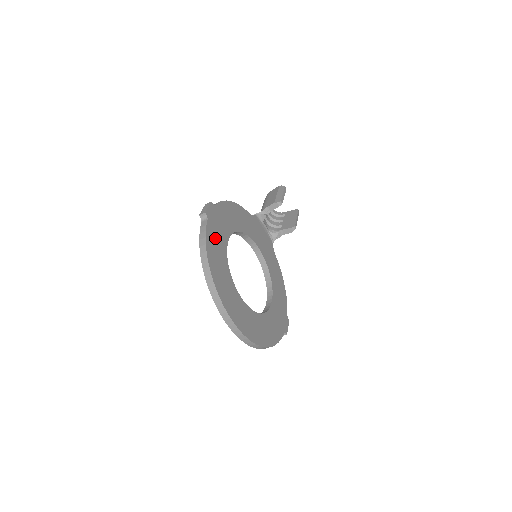
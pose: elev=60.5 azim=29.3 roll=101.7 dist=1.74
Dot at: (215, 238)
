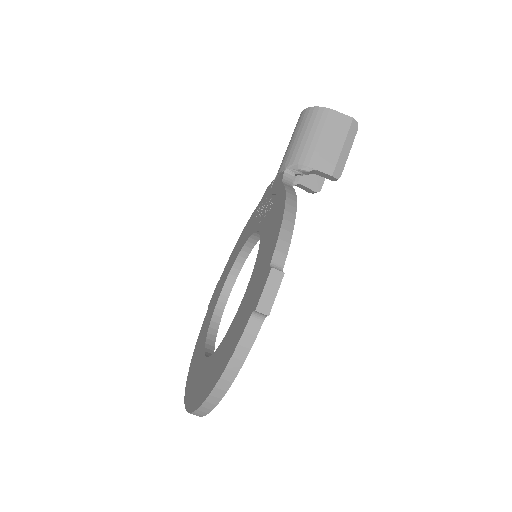
Dot at: occluded
